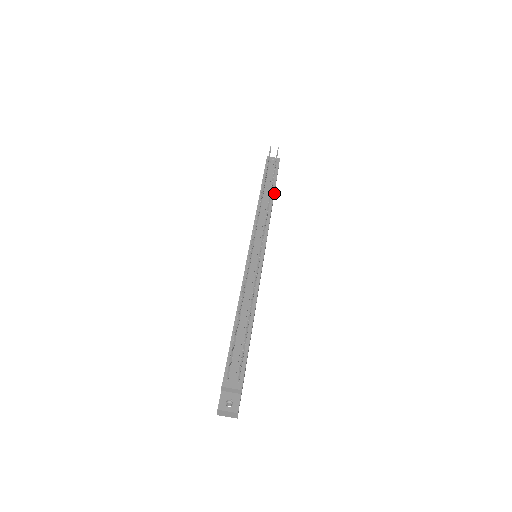
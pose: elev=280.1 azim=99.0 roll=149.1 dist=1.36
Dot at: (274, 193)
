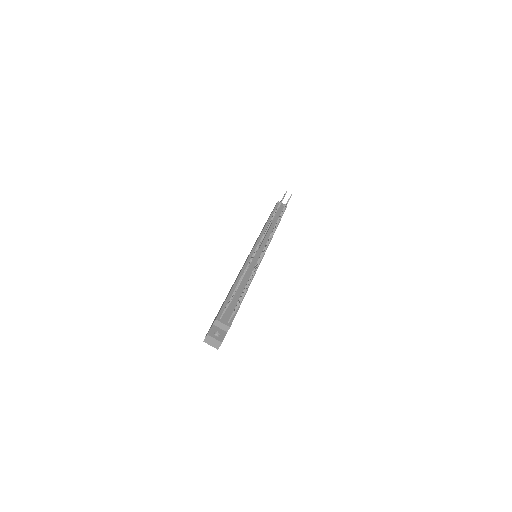
Dot at: occluded
